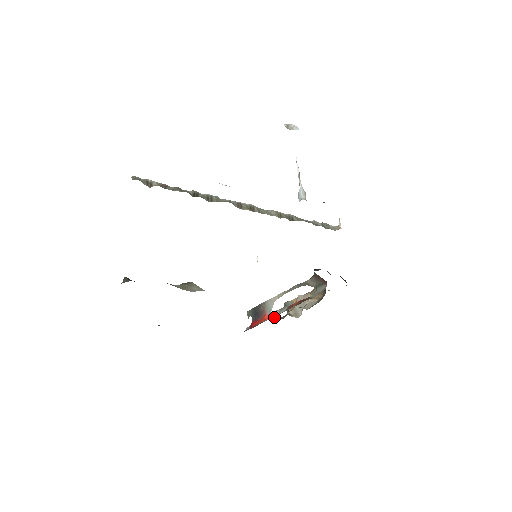
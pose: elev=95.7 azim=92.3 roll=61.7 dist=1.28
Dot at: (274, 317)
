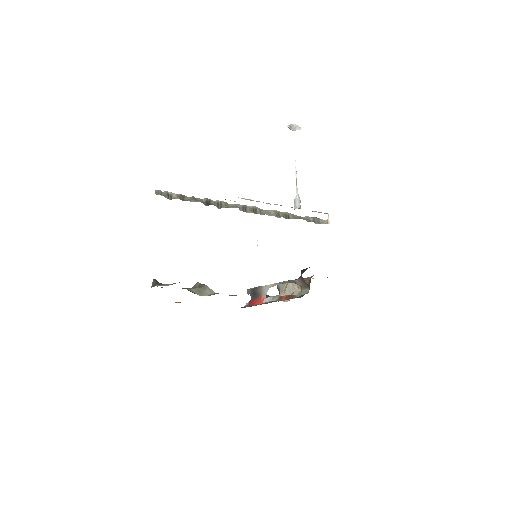
Dot at: occluded
